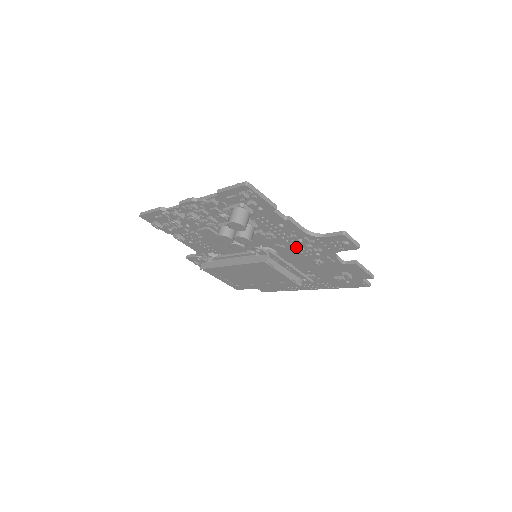
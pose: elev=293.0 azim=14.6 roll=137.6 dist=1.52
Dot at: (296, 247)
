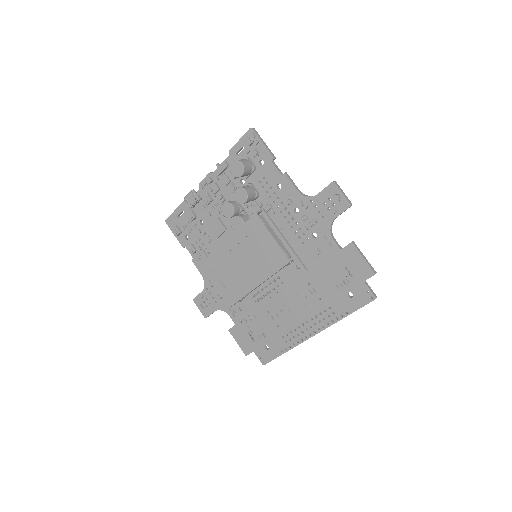
Dot at: (293, 228)
